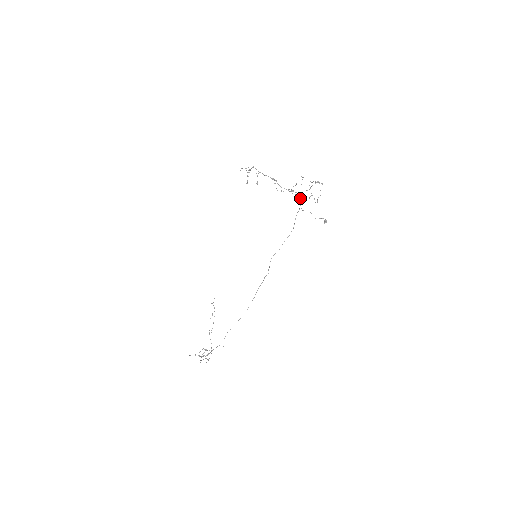
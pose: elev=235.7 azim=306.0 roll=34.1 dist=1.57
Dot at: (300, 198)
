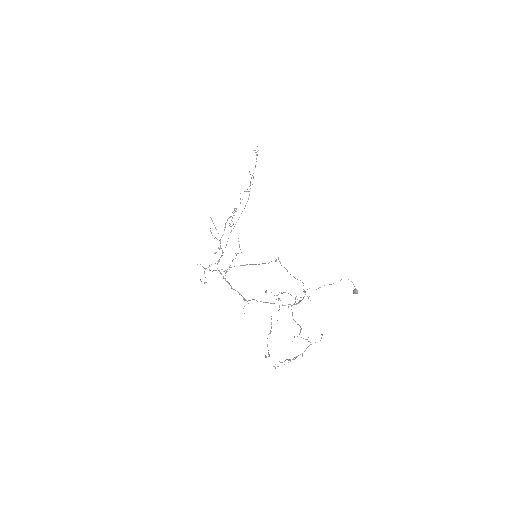
Dot at: (298, 302)
